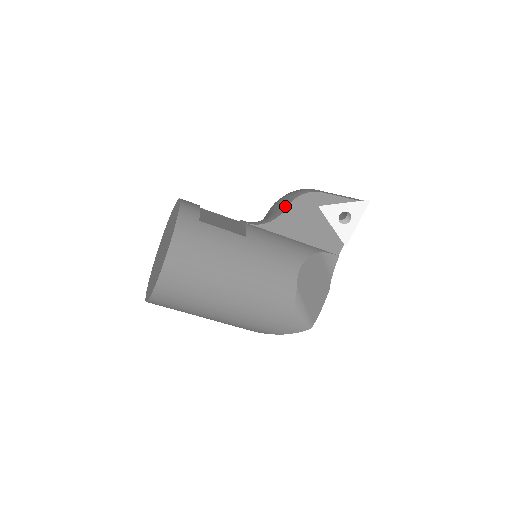
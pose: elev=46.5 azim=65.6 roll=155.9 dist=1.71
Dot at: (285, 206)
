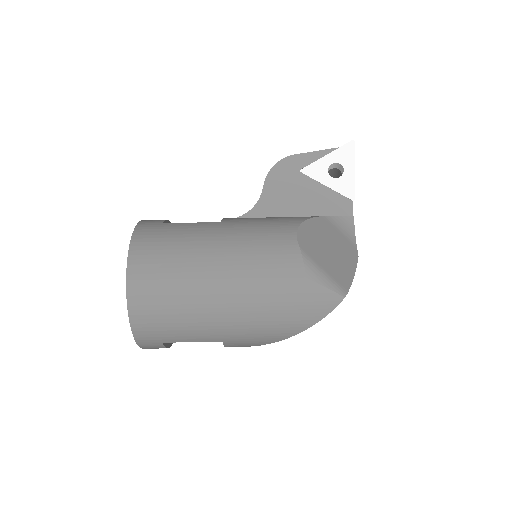
Dot at: (263, 187)
